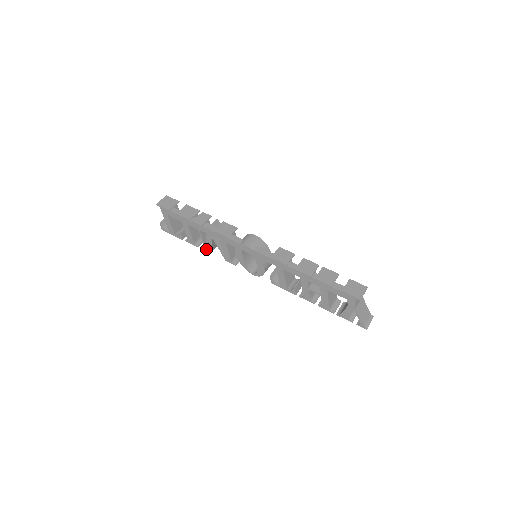
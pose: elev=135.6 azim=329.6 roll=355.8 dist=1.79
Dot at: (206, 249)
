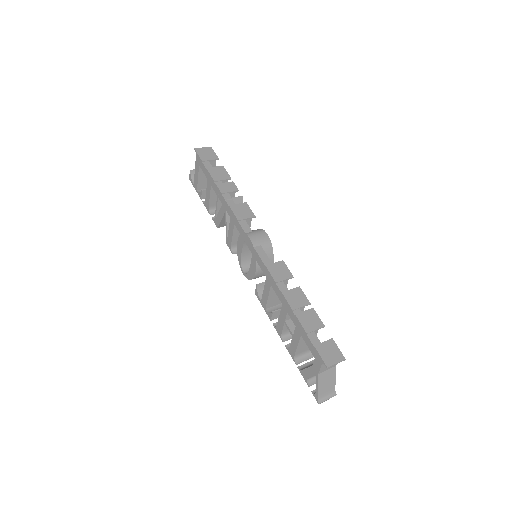
Dot at: (216, 221)
